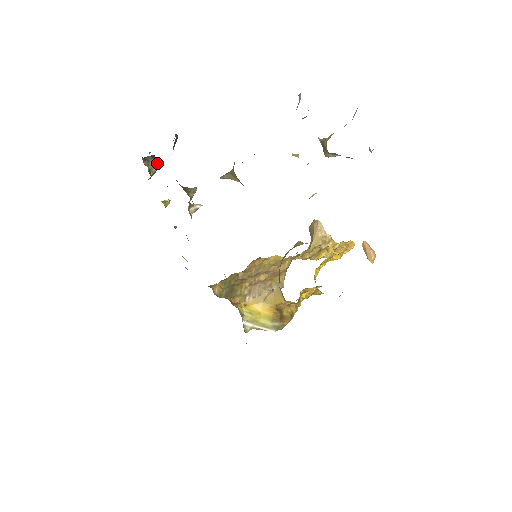
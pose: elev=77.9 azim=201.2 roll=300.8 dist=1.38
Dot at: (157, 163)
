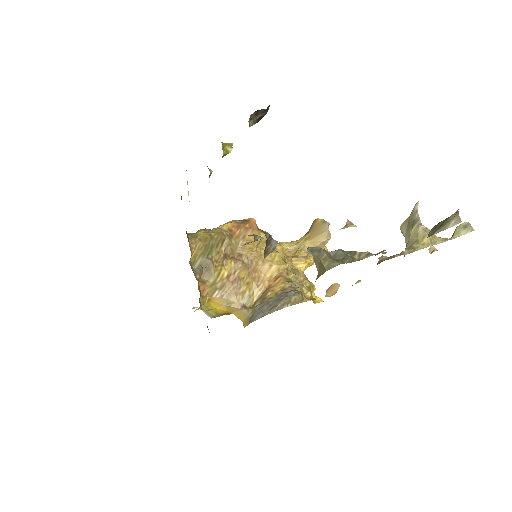
Dot at: occluded
